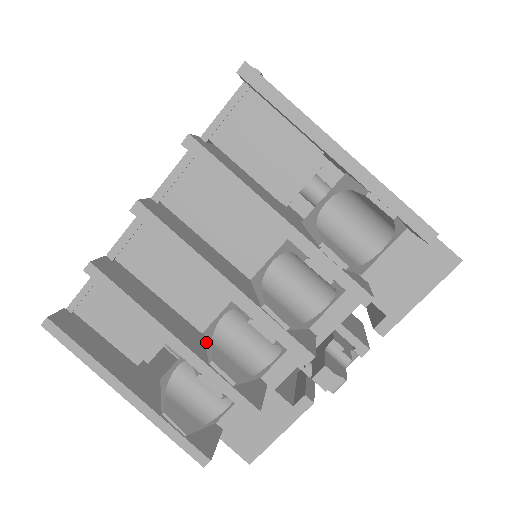
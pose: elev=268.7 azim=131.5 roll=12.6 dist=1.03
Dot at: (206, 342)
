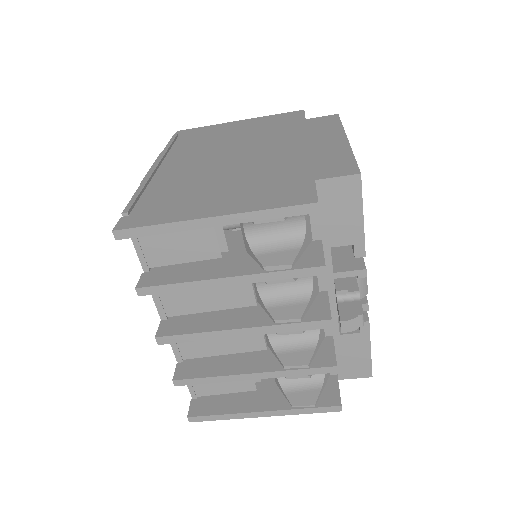
Dot at: (273, 353)
